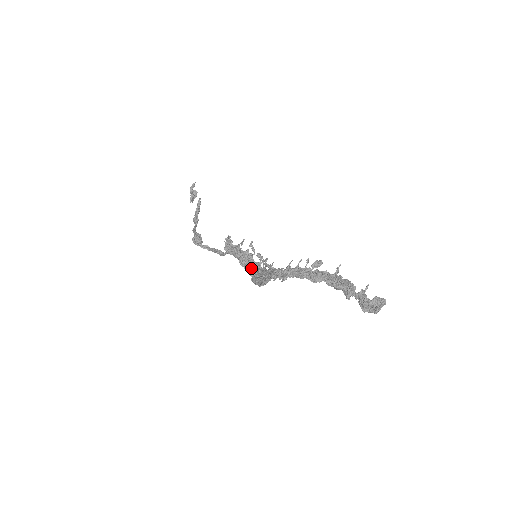
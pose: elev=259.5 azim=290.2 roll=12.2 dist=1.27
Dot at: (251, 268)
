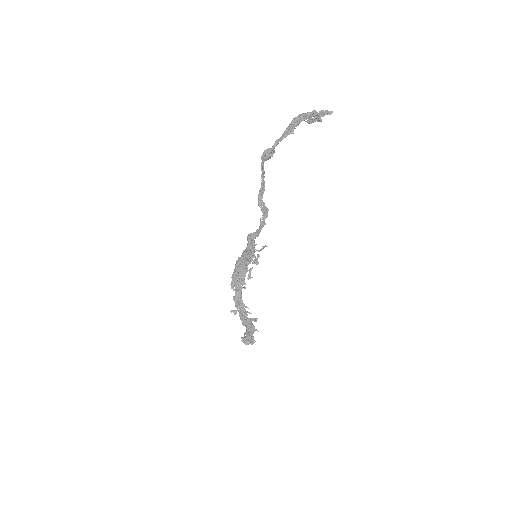
Dot at: (244, 260)
